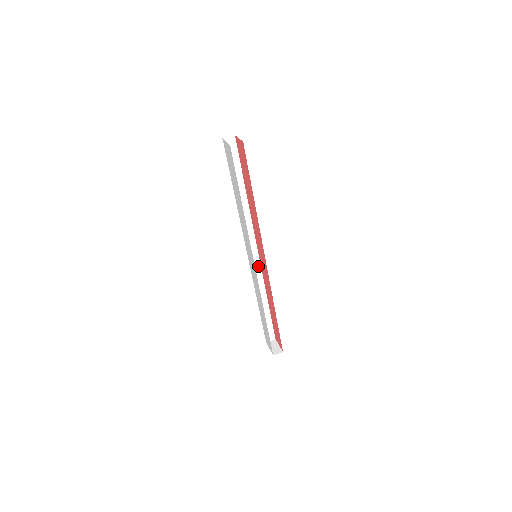
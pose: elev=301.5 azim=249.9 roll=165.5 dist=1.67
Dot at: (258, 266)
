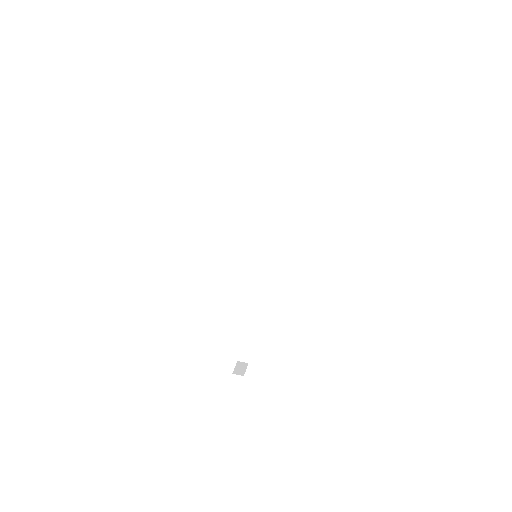
Dot at: (259, 272)
